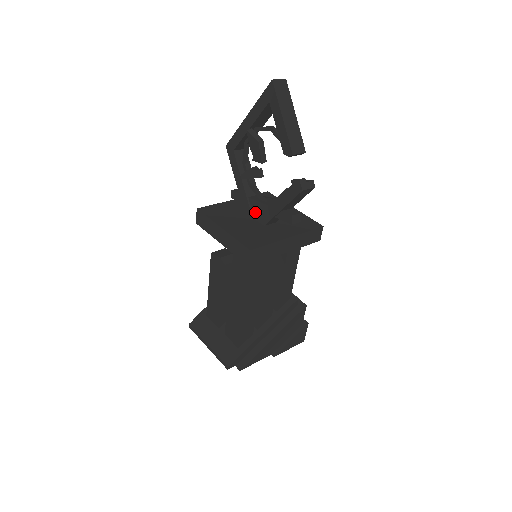
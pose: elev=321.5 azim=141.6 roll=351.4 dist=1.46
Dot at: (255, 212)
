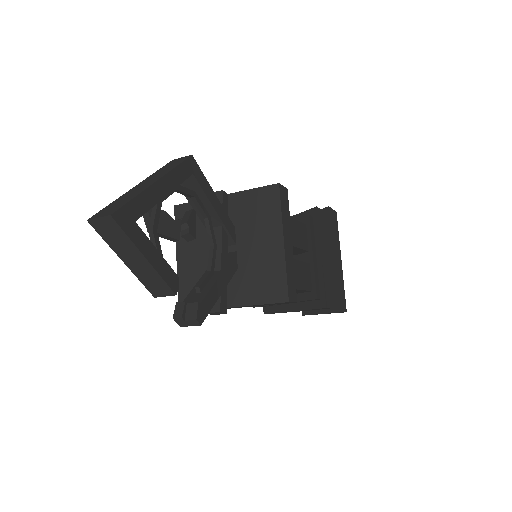
Dot at: occluded
